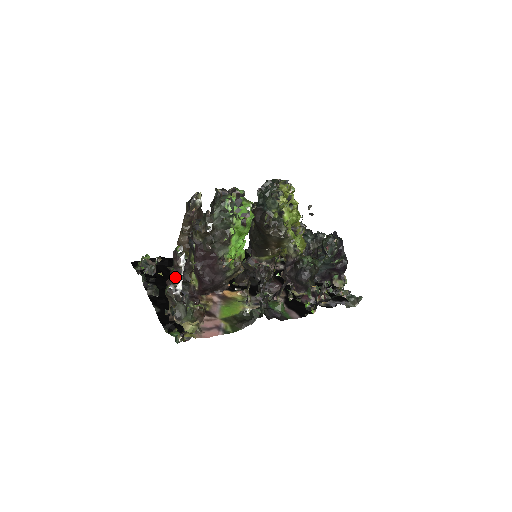
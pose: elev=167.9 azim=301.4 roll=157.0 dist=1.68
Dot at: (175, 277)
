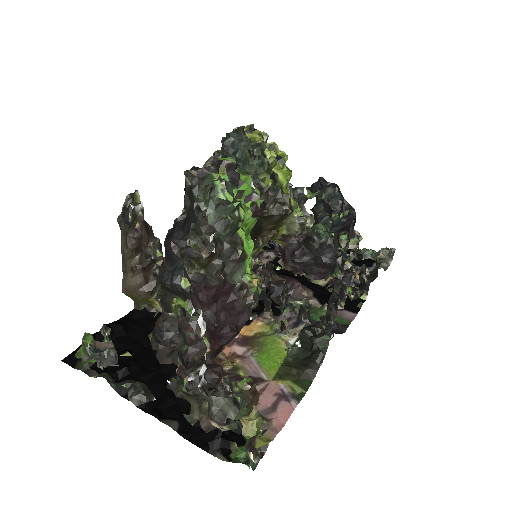
Dot at: (197, 360)
